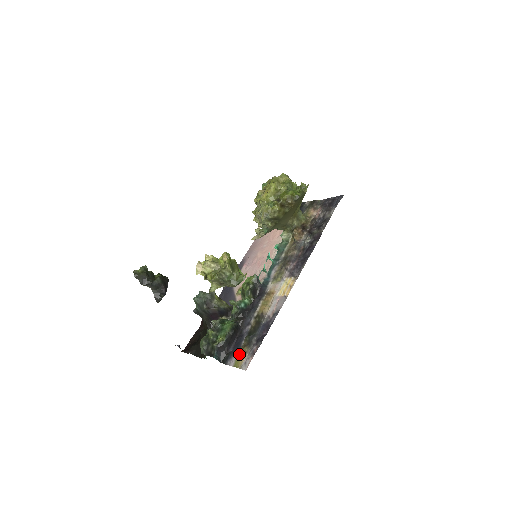
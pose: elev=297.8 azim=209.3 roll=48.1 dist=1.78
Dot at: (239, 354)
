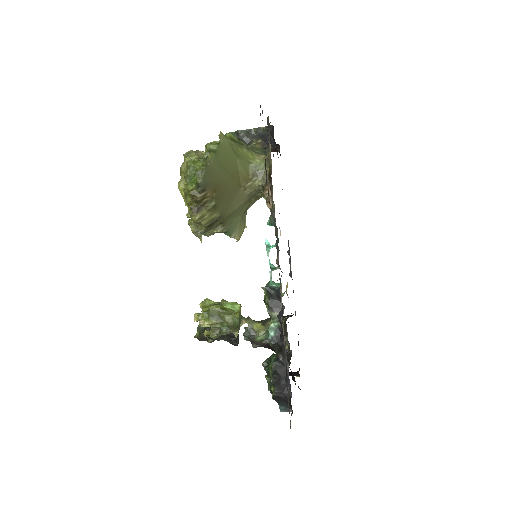
Dot at: occluded
